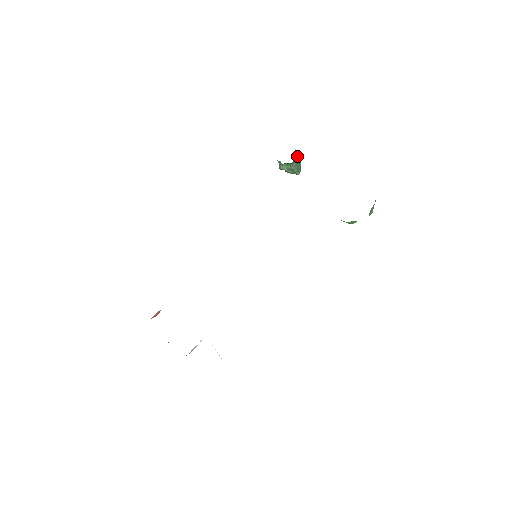
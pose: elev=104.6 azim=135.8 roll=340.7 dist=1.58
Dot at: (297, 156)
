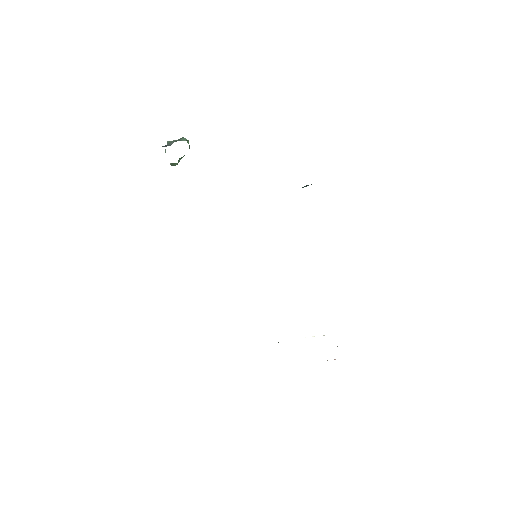
Dot at: occluded
